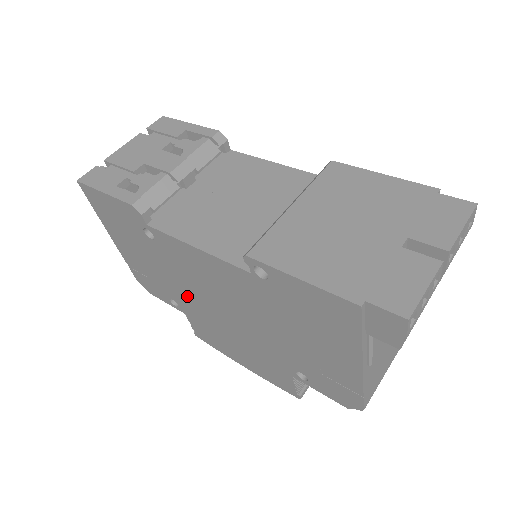
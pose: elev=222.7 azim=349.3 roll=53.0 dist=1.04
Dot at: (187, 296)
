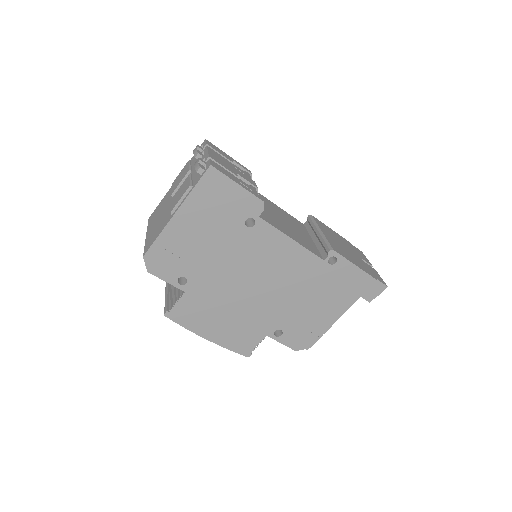
Dot at: (220, 274)
